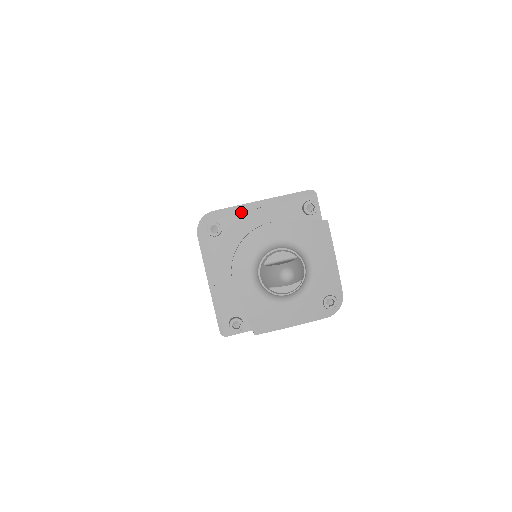
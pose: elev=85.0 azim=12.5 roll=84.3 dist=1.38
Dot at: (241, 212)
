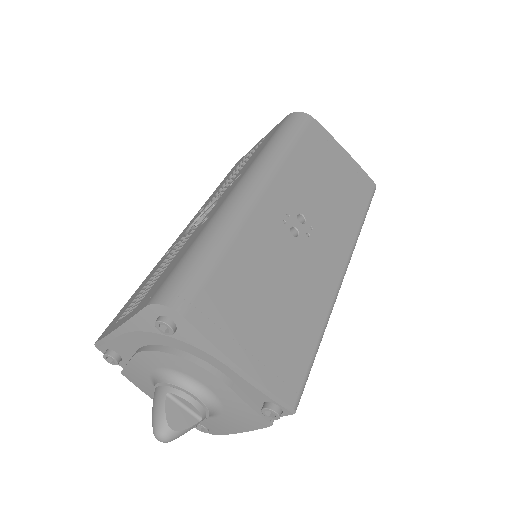
Dot at: (208, 349)
